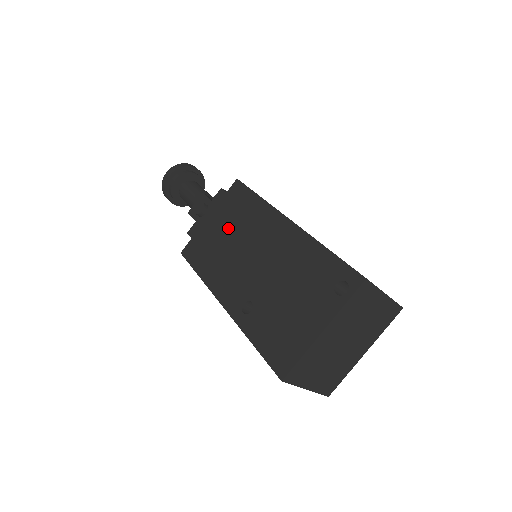
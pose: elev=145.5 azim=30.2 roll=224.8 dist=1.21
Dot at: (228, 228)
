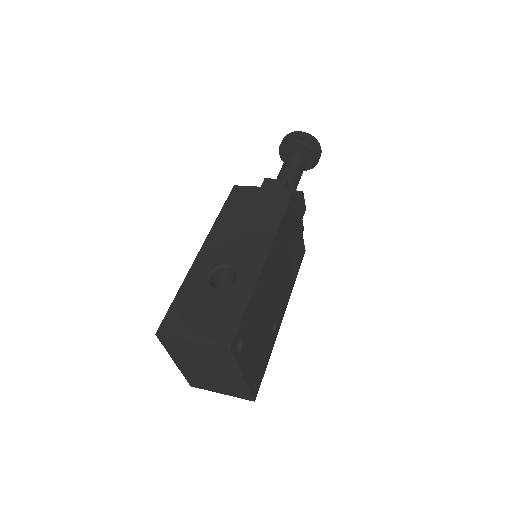
Dot at: occluded
